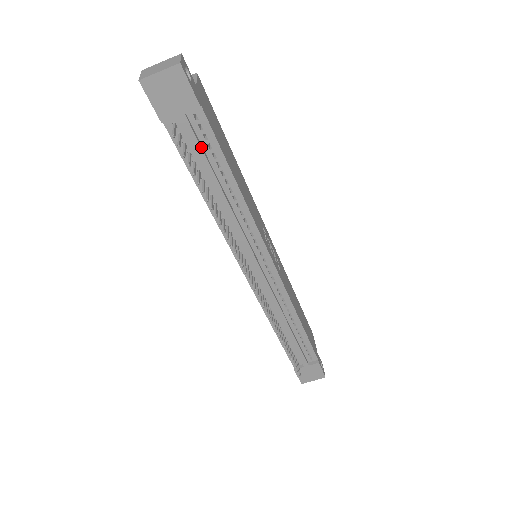
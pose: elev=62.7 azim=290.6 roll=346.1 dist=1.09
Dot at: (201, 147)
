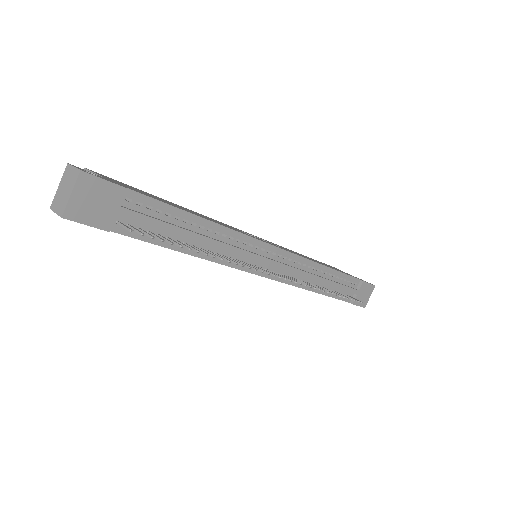
Dot at: (154, 218)
